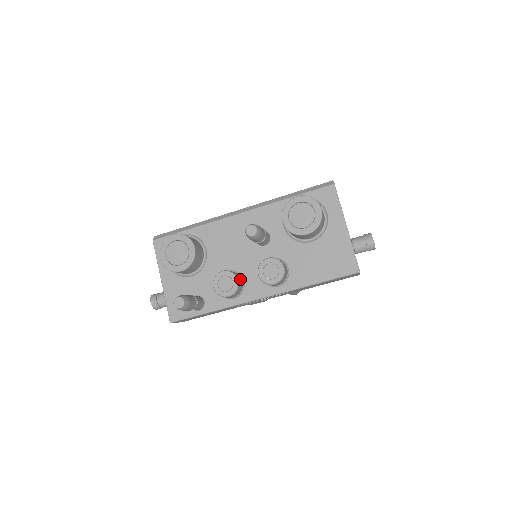
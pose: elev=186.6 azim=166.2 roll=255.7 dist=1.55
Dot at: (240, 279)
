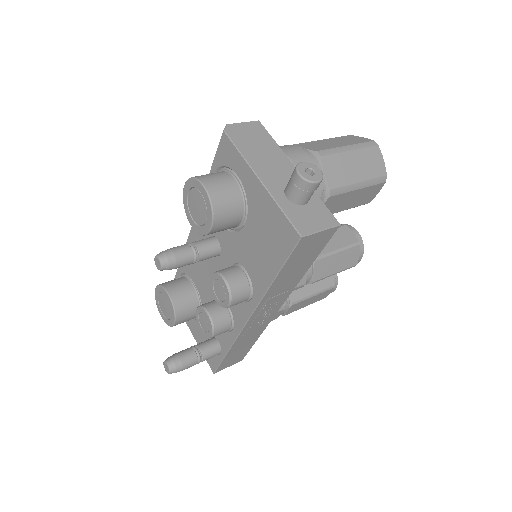
Dot at: (218, 308)
